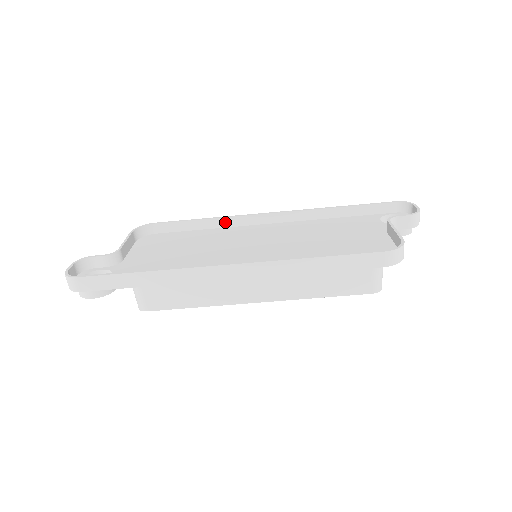
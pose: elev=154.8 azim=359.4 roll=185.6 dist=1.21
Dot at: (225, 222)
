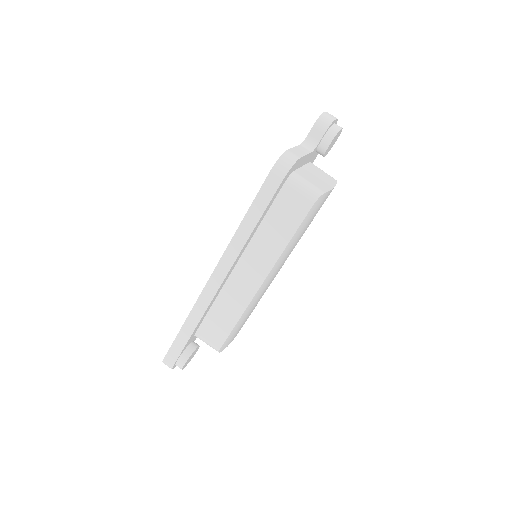
Dot at: occluded
